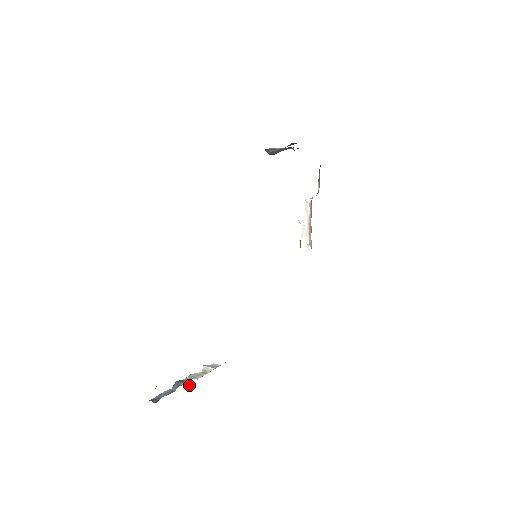
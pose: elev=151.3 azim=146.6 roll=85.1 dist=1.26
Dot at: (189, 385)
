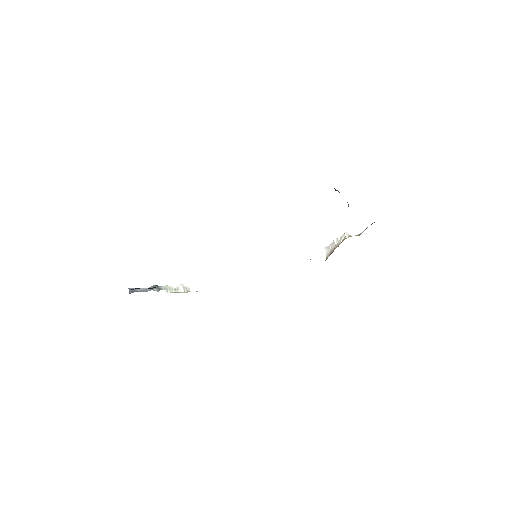
Dot at: occluded
